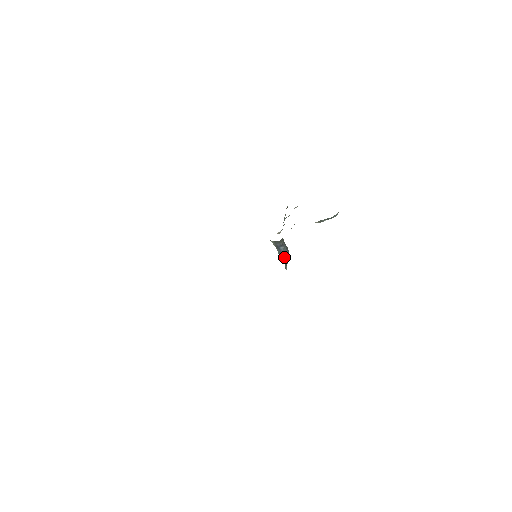
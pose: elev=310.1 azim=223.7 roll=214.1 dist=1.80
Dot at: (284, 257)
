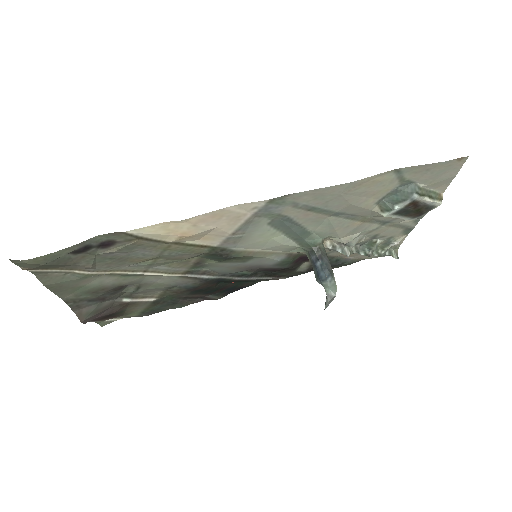
Dot at: (323, 284)
